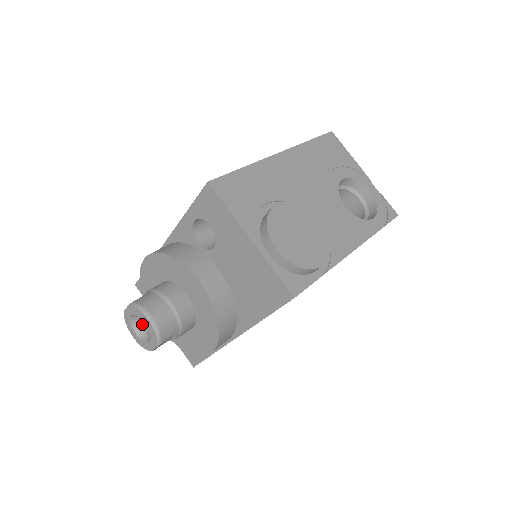
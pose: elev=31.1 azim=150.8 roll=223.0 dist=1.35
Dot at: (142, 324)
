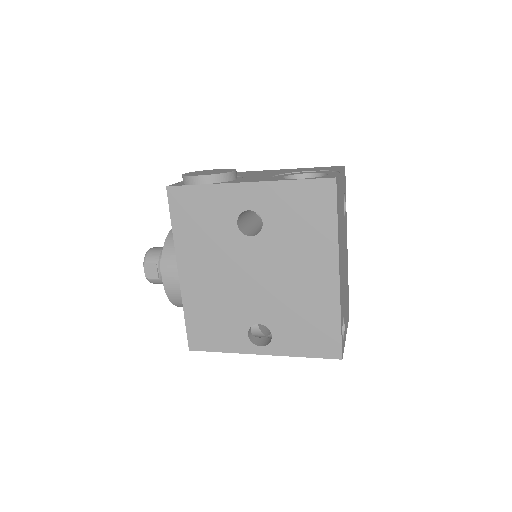
Dot at: occluded
